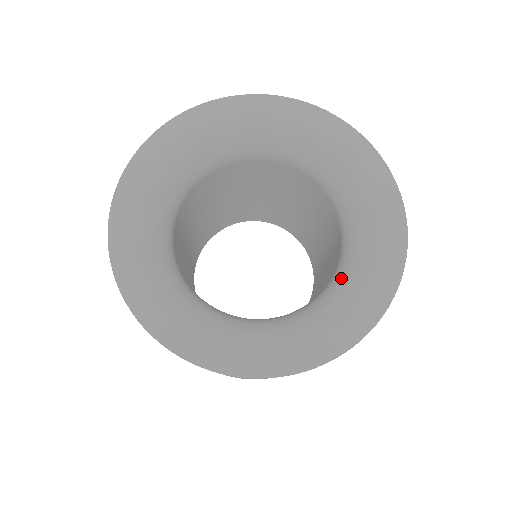
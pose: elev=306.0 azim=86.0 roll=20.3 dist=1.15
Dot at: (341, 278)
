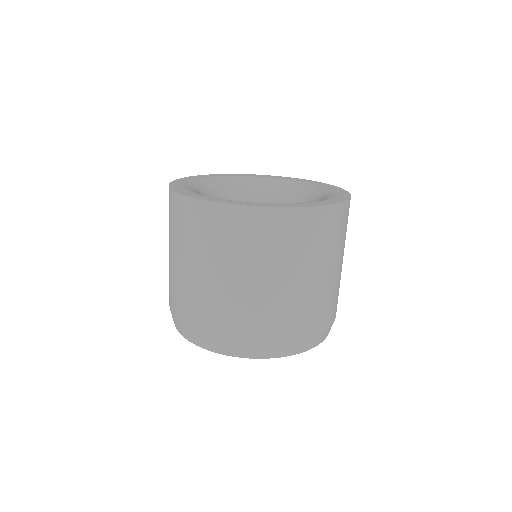
Dot at: occluded
